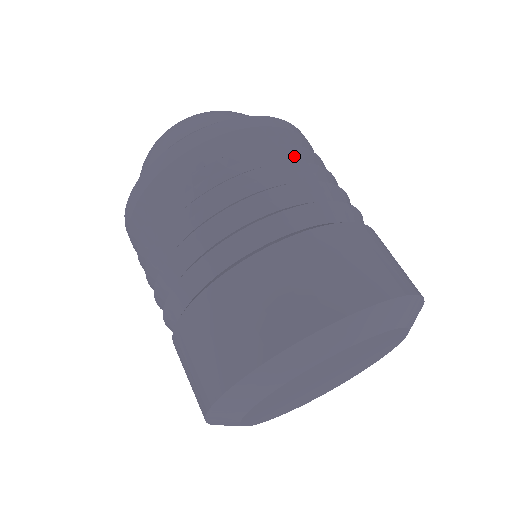
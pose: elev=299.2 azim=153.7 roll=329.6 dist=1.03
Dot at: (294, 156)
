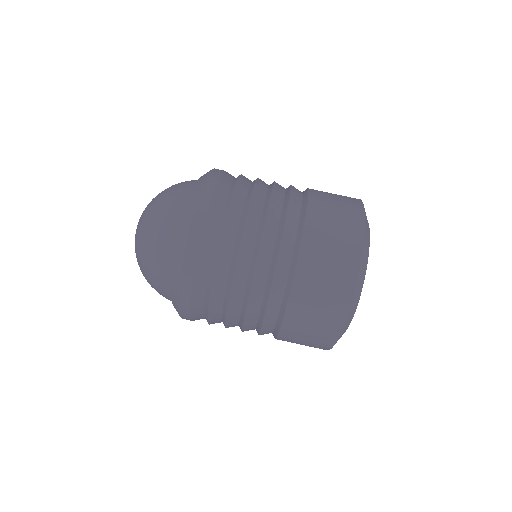
Dot at: (221, 283)
